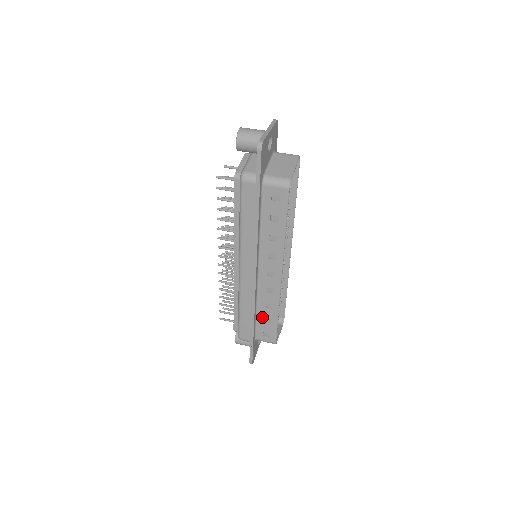
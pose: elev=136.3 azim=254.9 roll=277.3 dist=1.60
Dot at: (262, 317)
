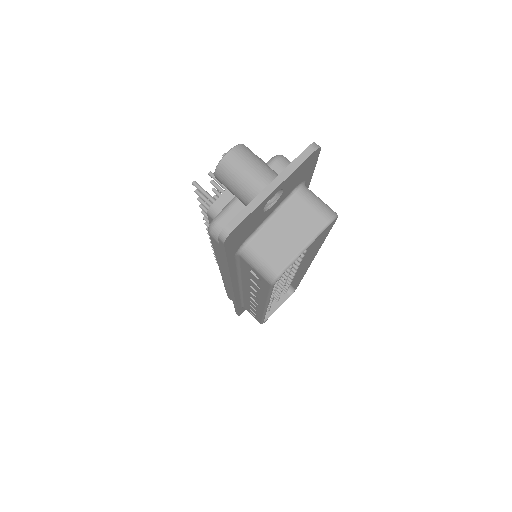
Dot at: (248, 306)
